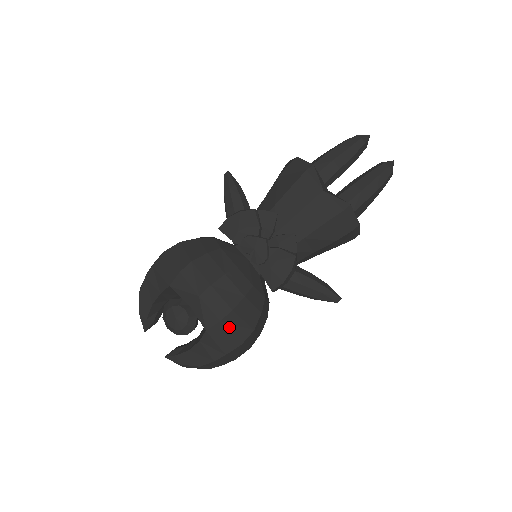
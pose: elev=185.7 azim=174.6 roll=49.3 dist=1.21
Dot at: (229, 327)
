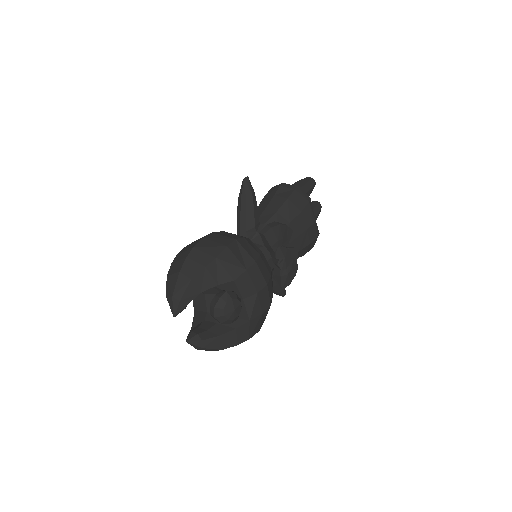
Dot at: (262, 318)
